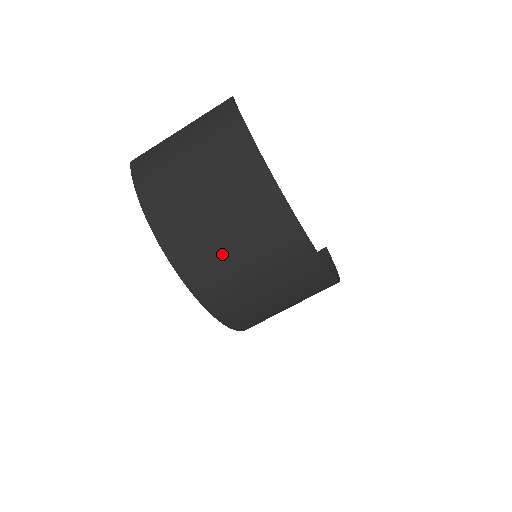
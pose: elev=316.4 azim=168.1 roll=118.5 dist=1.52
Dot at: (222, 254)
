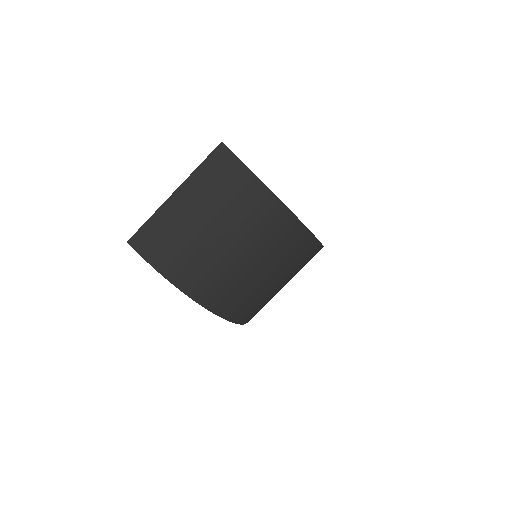
Dot at: (262, 289)
